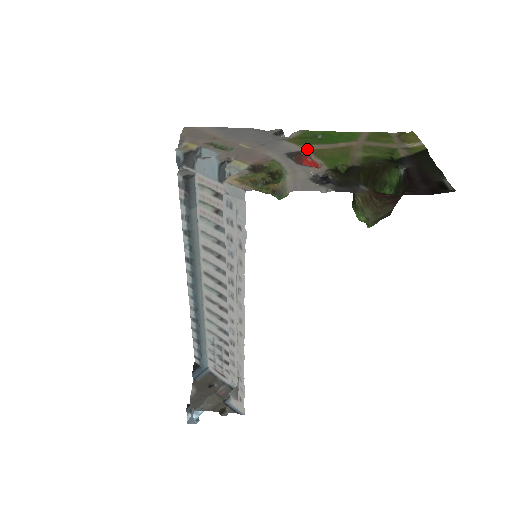
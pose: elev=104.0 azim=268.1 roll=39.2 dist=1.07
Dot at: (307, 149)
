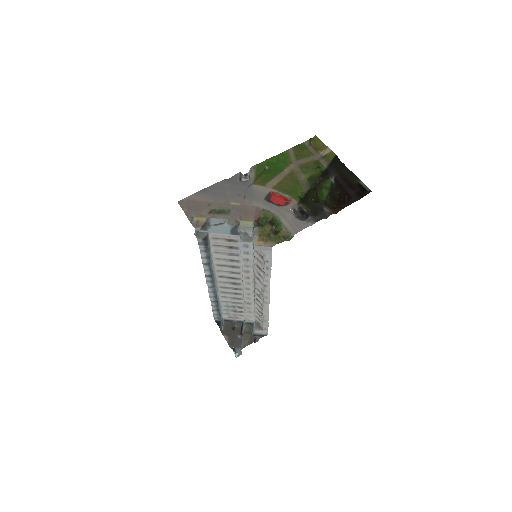
Dot at: (272, 187)
